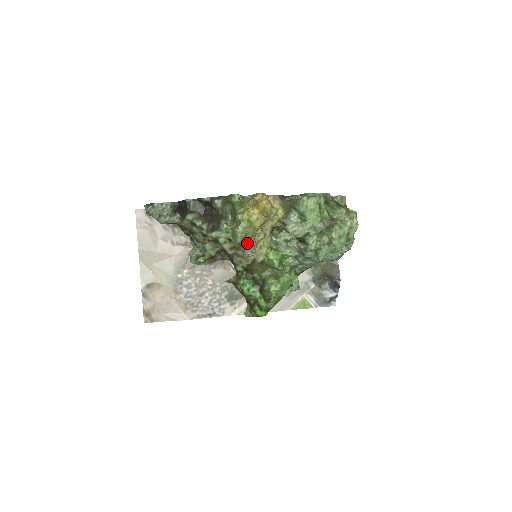
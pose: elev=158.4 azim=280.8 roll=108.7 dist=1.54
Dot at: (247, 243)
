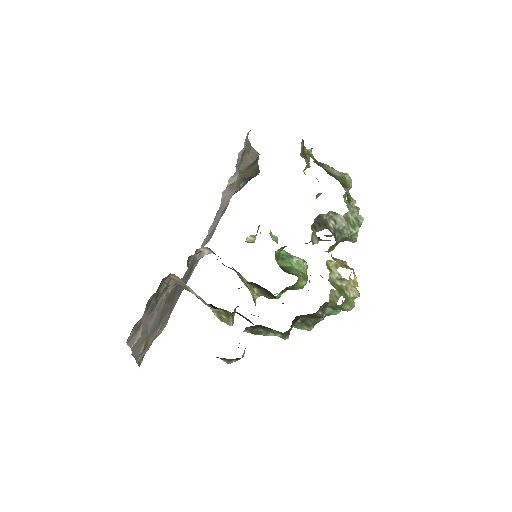
Dot at: occluded
